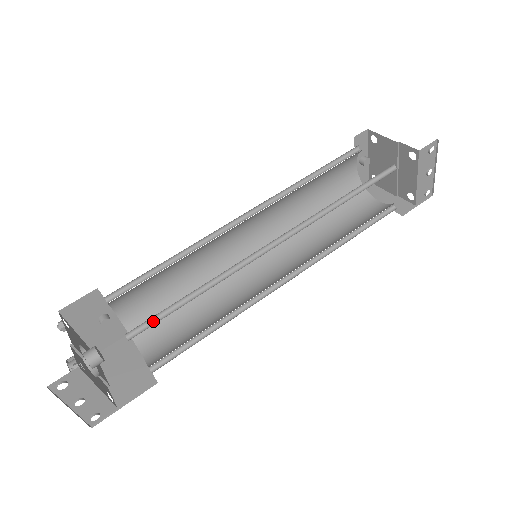
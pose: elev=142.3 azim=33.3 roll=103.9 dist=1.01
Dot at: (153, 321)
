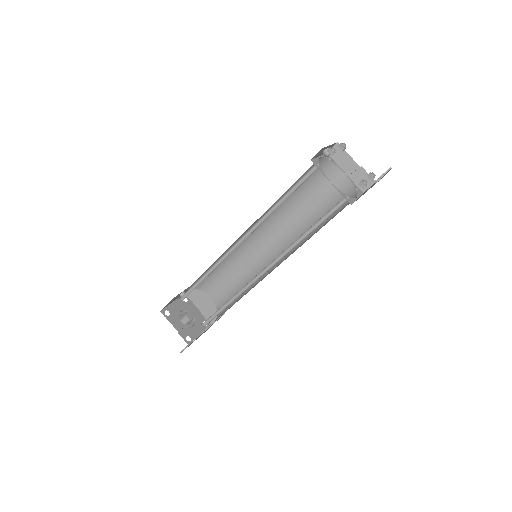
Dot at: (212, 316)
